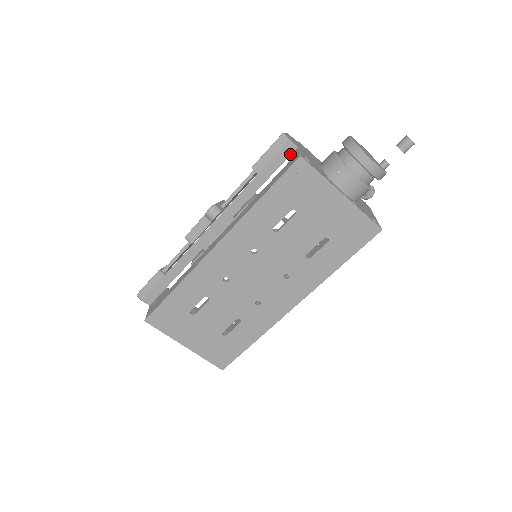
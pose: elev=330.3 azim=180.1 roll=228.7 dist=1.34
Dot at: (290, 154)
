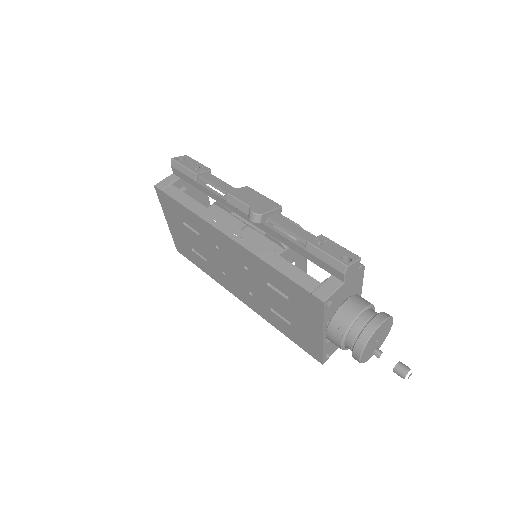
Dot at: (335, 276)
